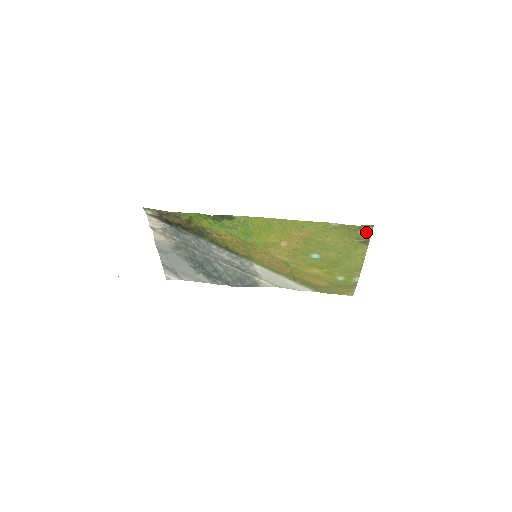
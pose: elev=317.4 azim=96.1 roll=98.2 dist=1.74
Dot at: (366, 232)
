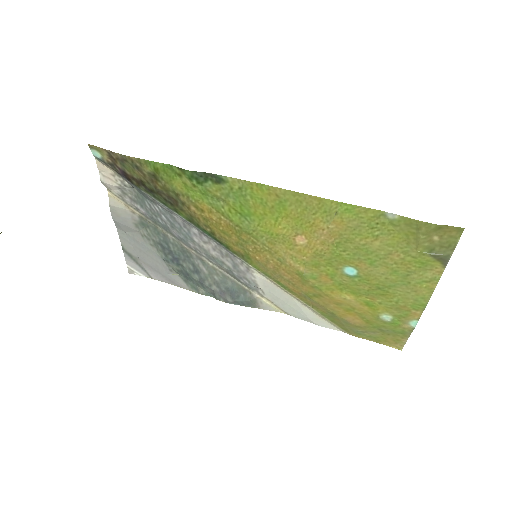
Dot at: (447, 240)
